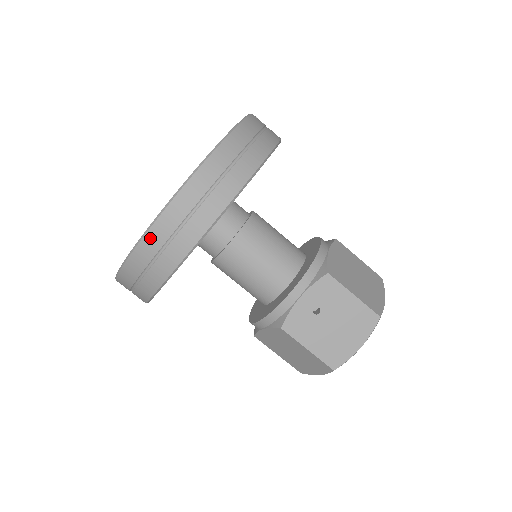
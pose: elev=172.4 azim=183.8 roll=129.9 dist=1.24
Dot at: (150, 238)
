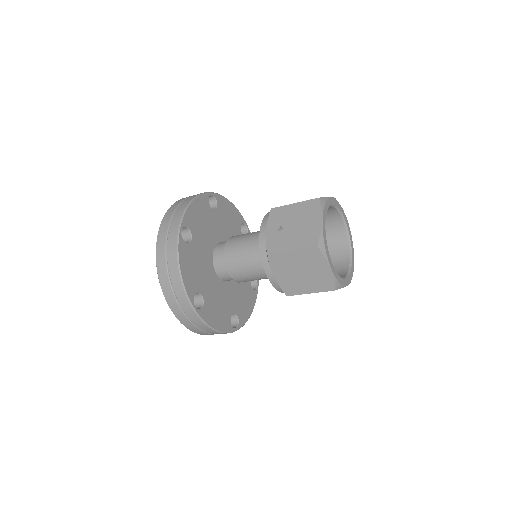
Dot at: (159, 260)
